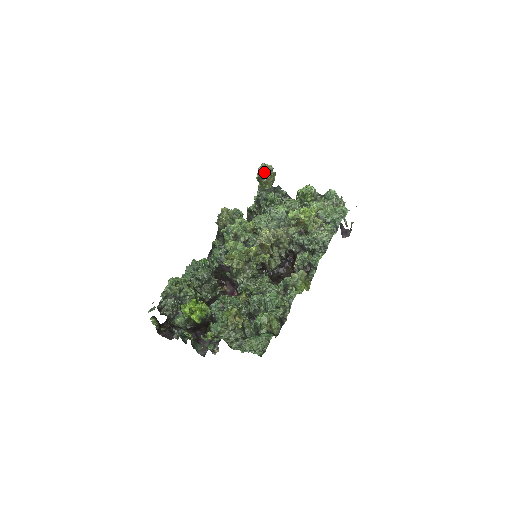
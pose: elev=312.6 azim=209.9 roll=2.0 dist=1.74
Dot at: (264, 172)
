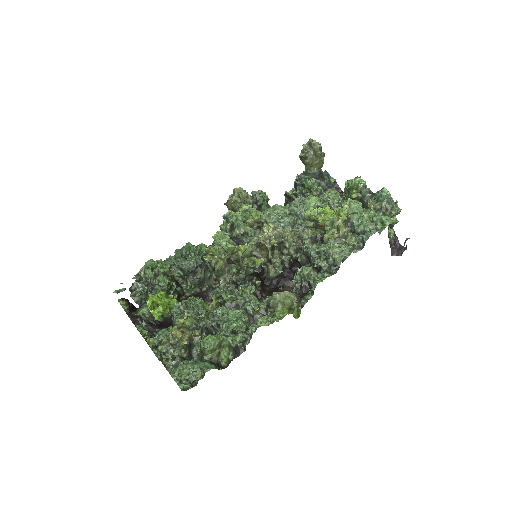
Dot at: (309, 150)
